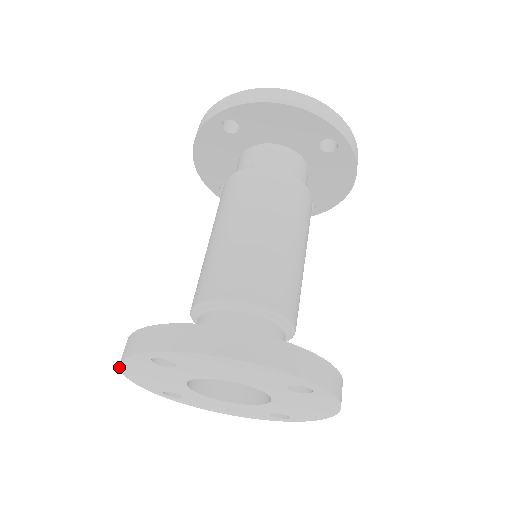
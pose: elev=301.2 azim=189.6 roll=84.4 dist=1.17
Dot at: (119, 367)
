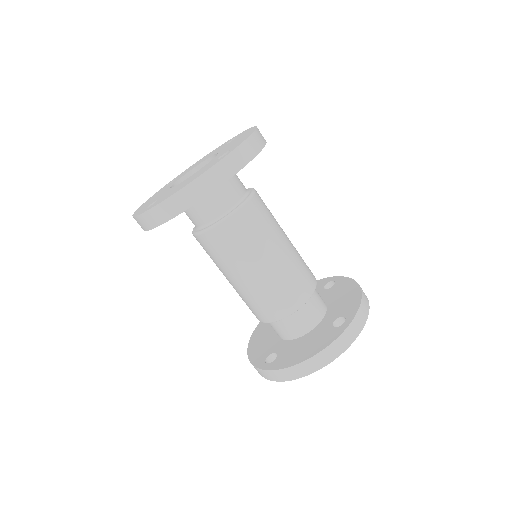
Dot at: occluded
